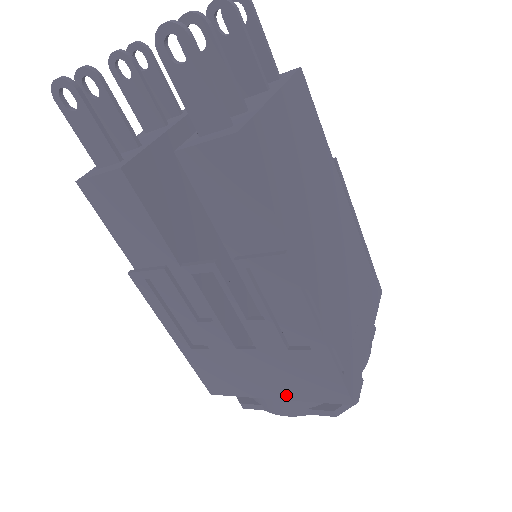
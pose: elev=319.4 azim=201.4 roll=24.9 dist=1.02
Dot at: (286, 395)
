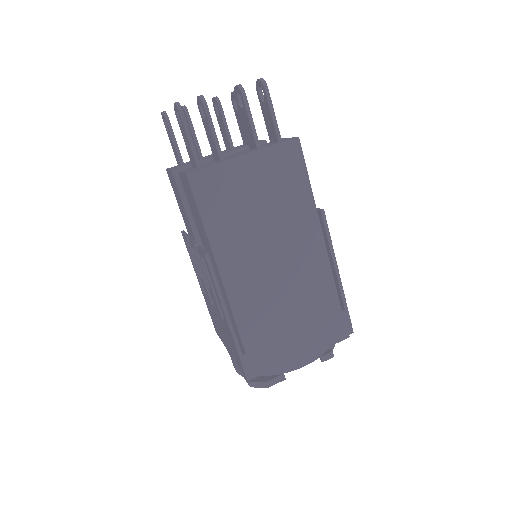
Dot at: (231, 354)
